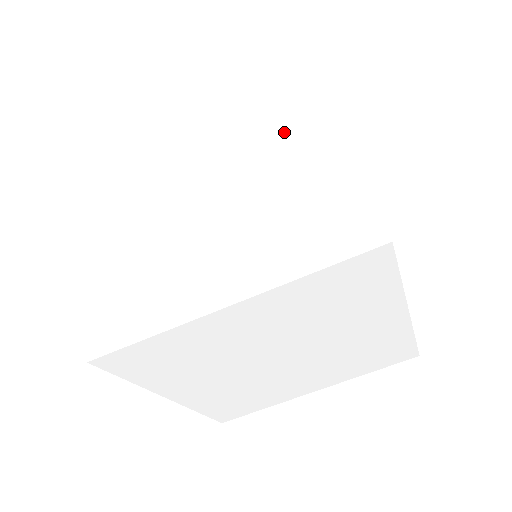
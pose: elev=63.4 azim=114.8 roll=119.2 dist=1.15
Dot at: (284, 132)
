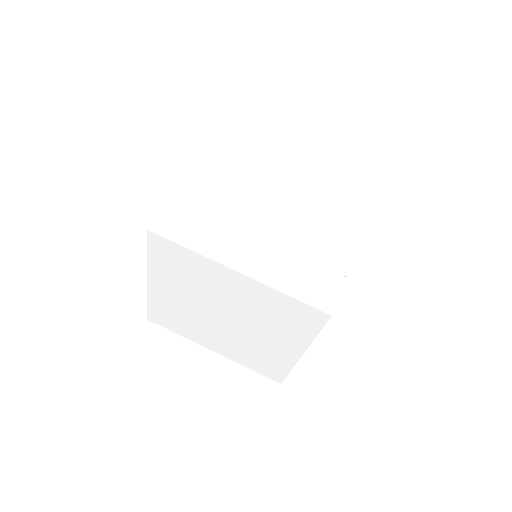
Dot at: occluded
